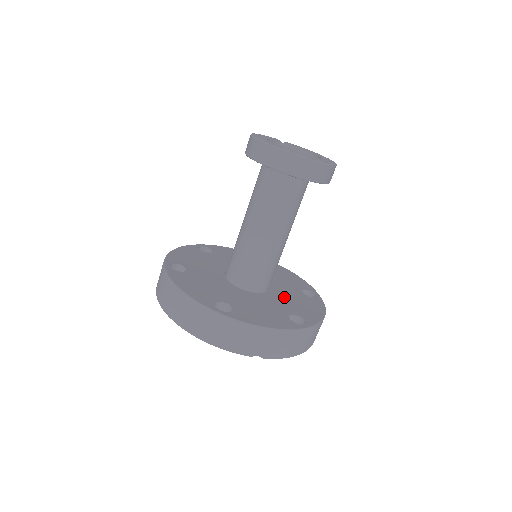
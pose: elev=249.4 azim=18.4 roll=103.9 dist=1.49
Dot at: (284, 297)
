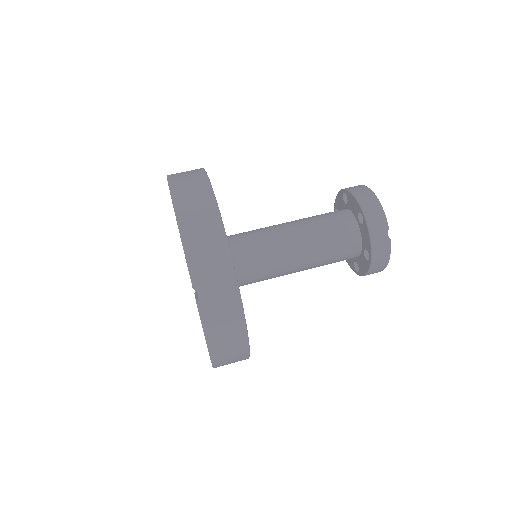
Dot at: occluded
